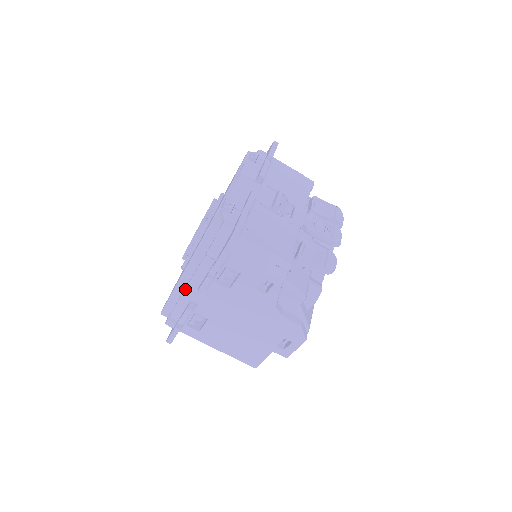
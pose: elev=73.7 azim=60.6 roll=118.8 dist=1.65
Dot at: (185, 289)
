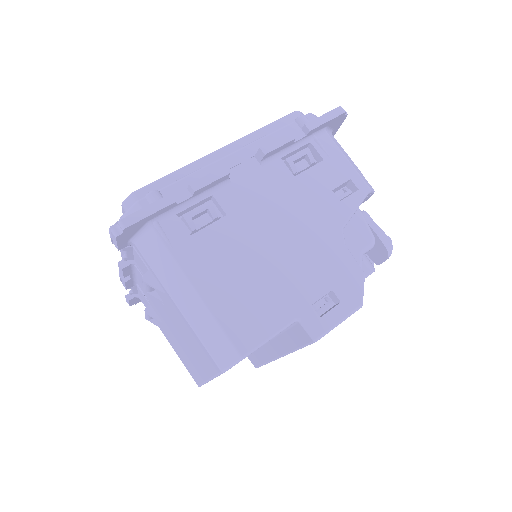
Dot at: occluded
